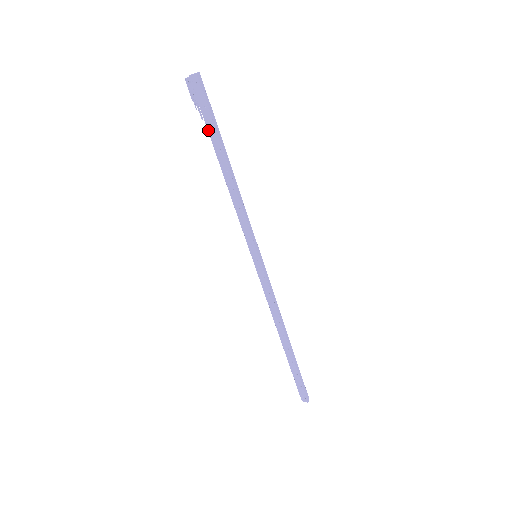
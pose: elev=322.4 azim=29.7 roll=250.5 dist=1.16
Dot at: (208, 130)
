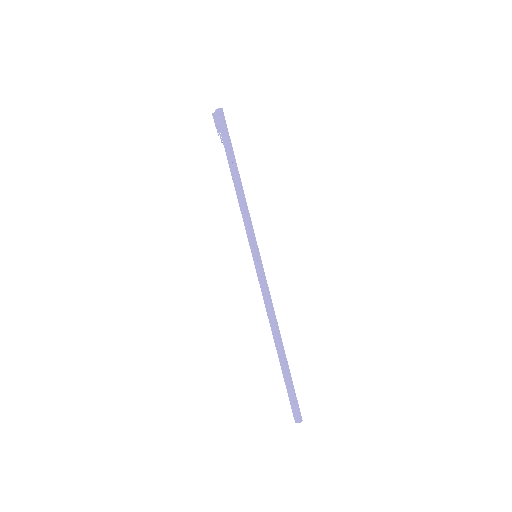
Dot at: (225, 149)
